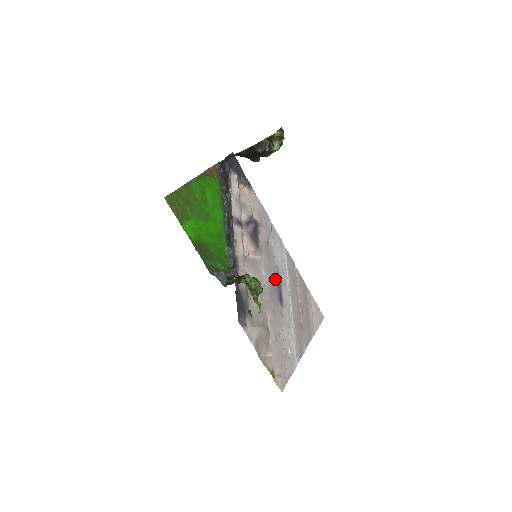
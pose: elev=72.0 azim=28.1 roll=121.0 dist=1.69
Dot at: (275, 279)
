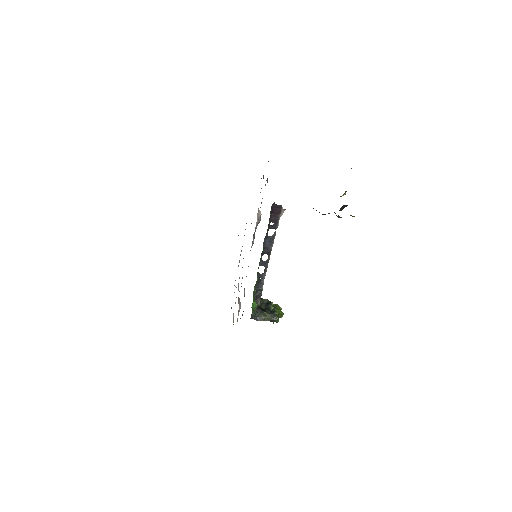
Dot at: occluded
